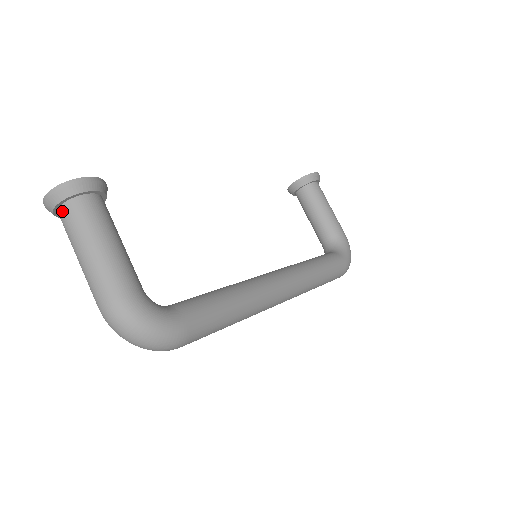
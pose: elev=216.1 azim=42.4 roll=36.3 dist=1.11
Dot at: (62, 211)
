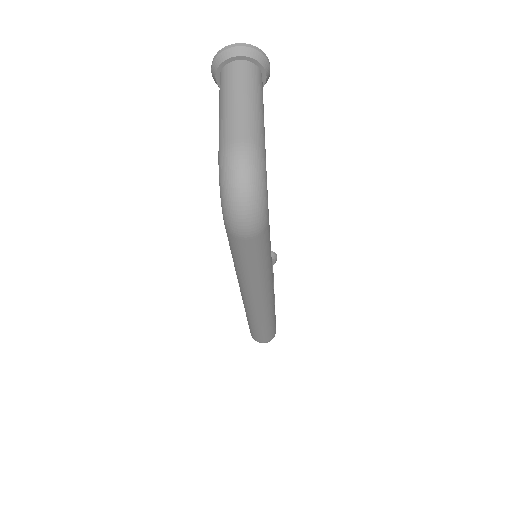
Dot at: (240, 64)
